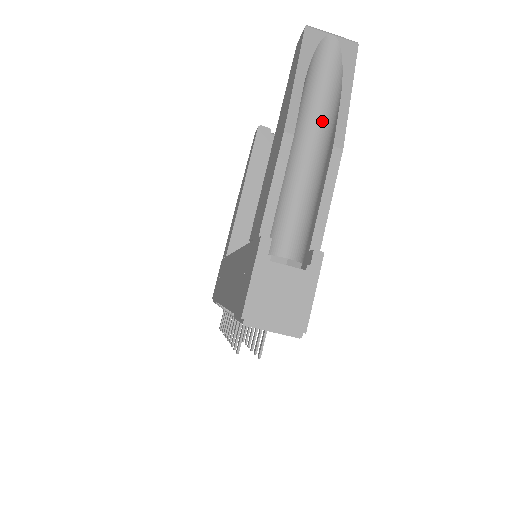
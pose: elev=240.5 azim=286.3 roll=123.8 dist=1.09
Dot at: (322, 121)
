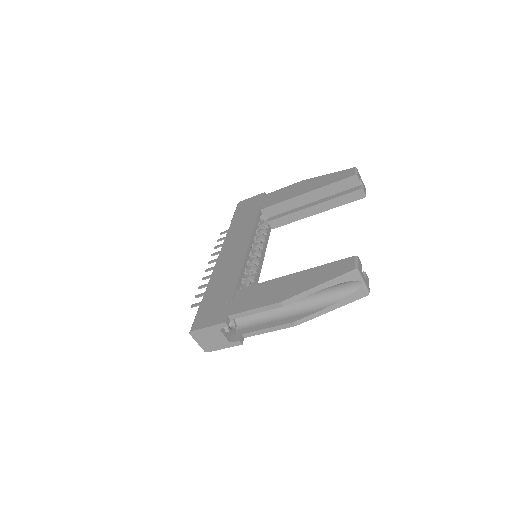
Dot at: (311, 301)
